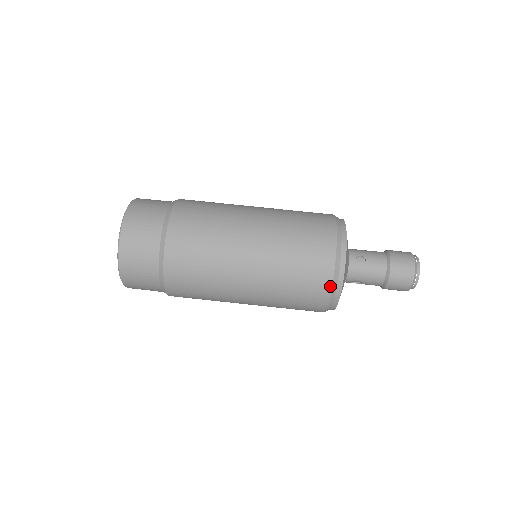
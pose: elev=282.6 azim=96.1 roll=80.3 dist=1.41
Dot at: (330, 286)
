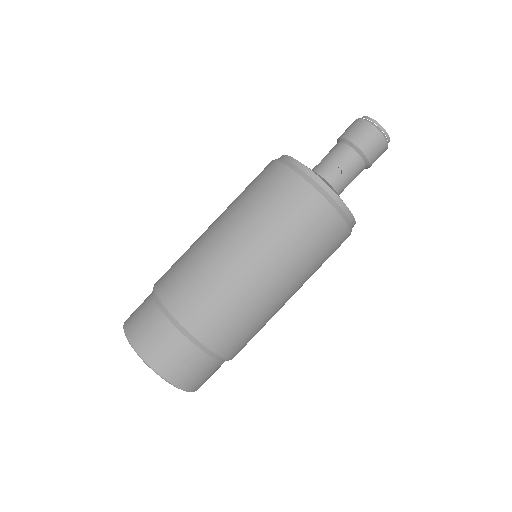
Dot at: (345, 225)
